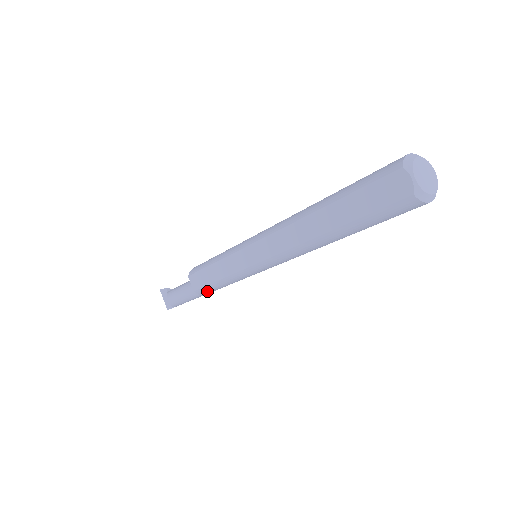
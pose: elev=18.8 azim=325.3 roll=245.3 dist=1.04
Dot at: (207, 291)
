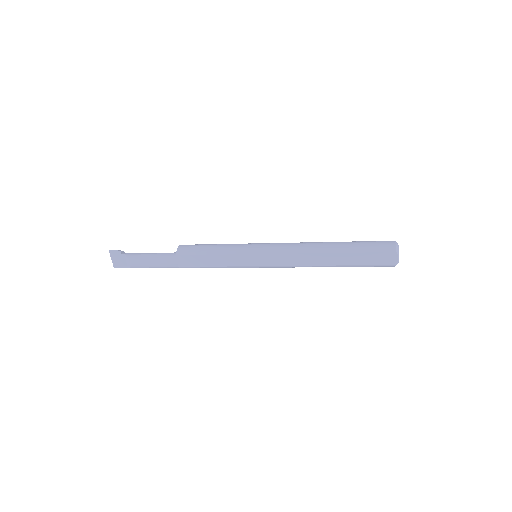
Dot at: occluded
